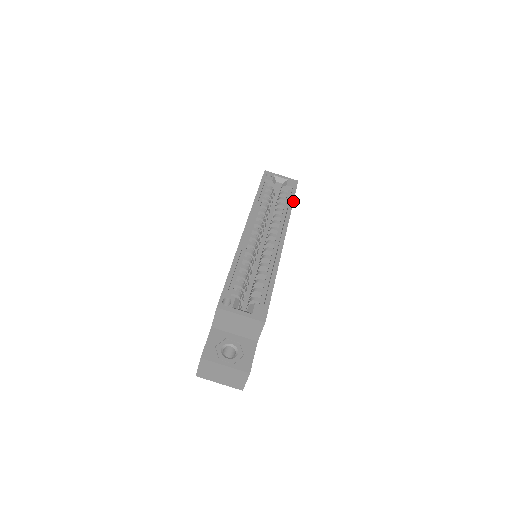
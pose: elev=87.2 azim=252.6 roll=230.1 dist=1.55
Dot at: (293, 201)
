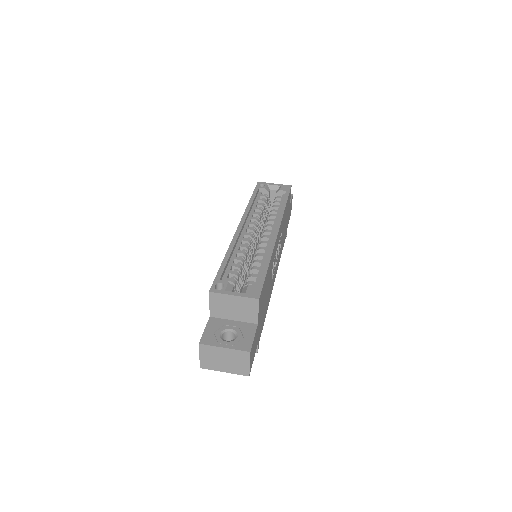
Dot at: (286, 201)
